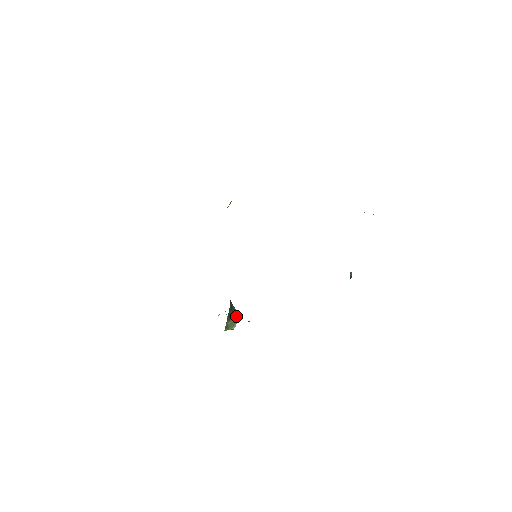
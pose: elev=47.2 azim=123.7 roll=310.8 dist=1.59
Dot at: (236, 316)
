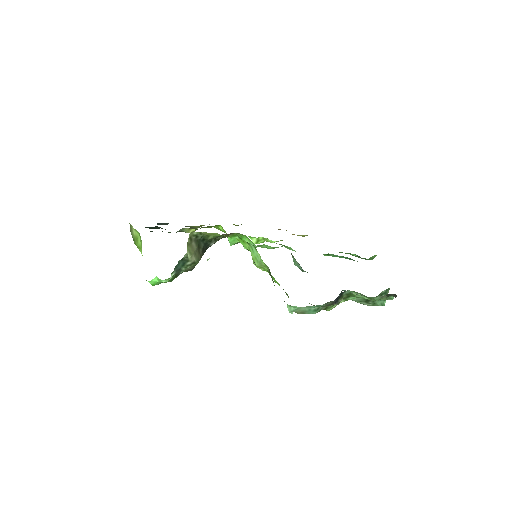
Dot at: (198, 257)
